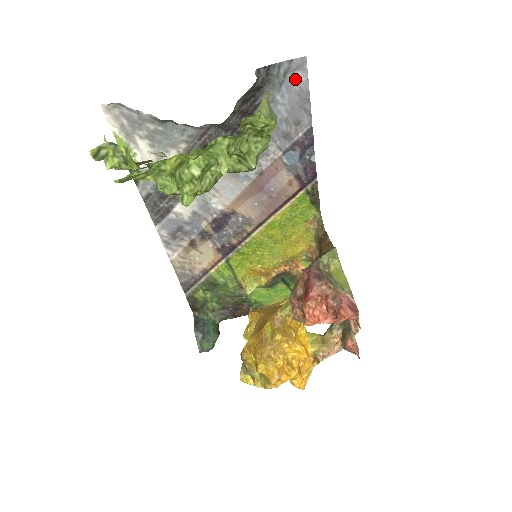
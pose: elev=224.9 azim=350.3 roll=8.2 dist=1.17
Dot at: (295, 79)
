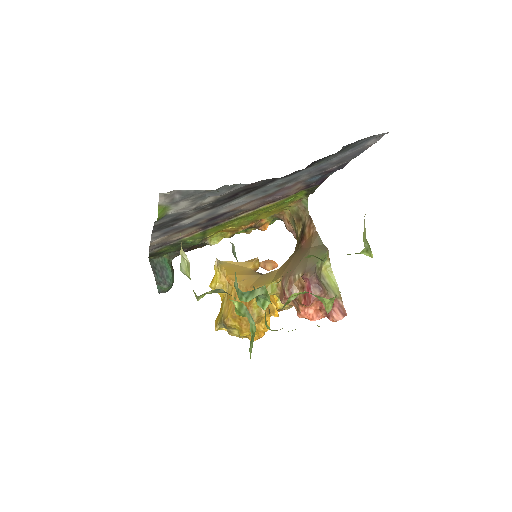
Dot at: (365, 144)
